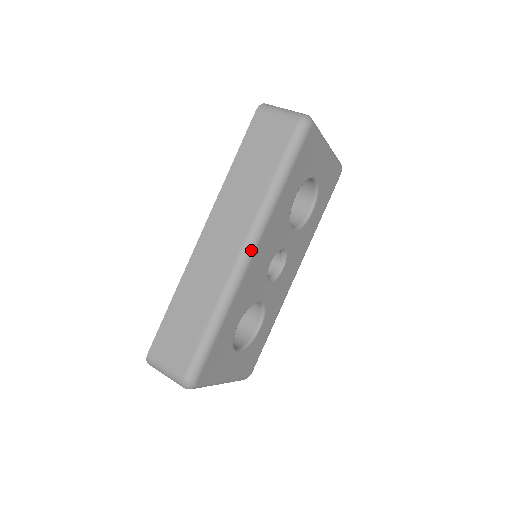
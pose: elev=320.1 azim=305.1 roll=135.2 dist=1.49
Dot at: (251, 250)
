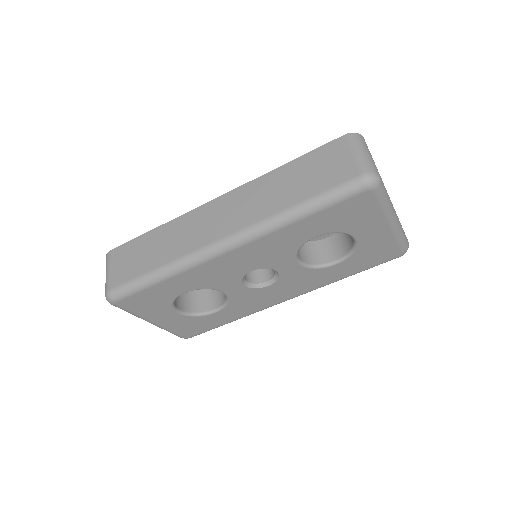
Dot at: (229, 246)
